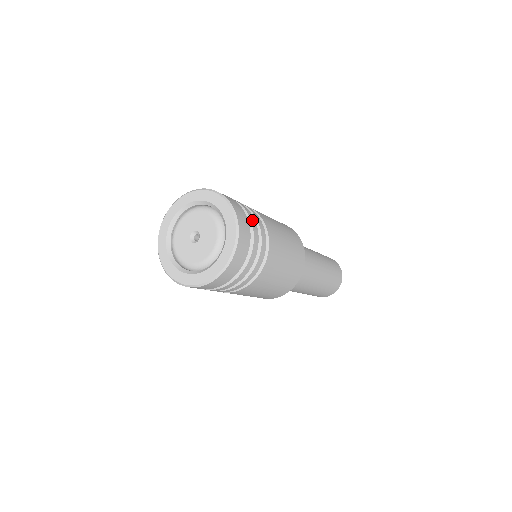
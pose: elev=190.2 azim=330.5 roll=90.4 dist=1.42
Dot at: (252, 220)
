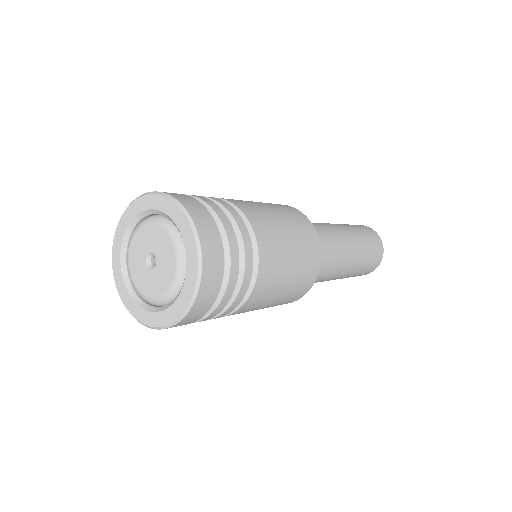
Dot at: (198, 197)
